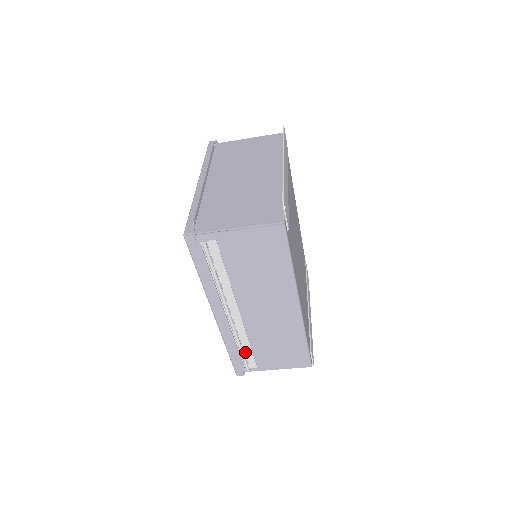
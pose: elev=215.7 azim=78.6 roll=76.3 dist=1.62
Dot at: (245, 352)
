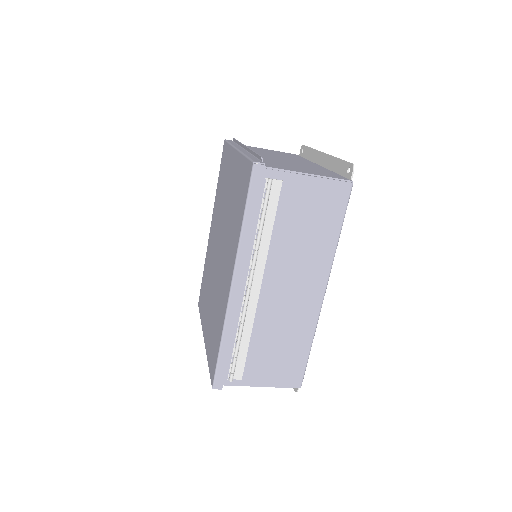
Dot at: (239, 351)
